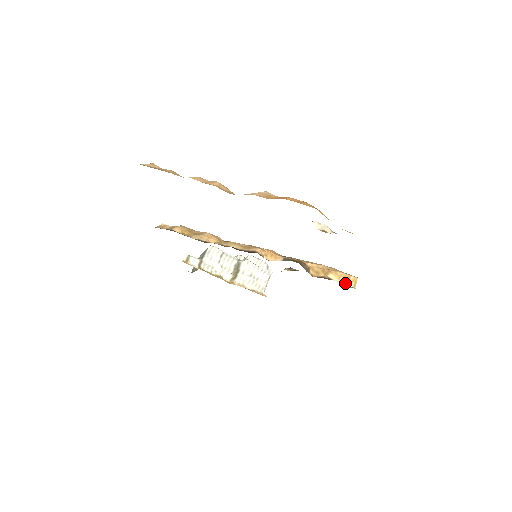
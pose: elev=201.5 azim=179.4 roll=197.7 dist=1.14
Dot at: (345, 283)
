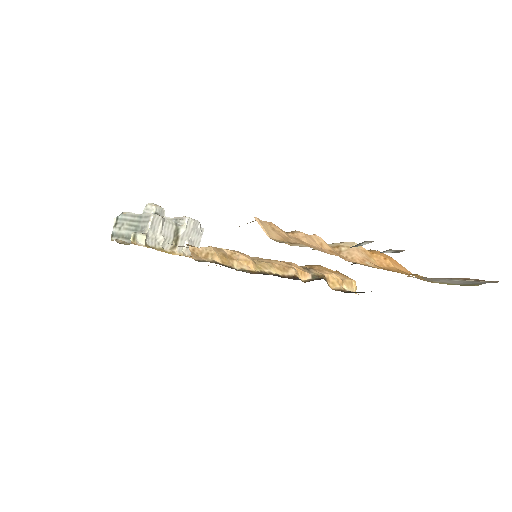
Dot at: (351, 290)
